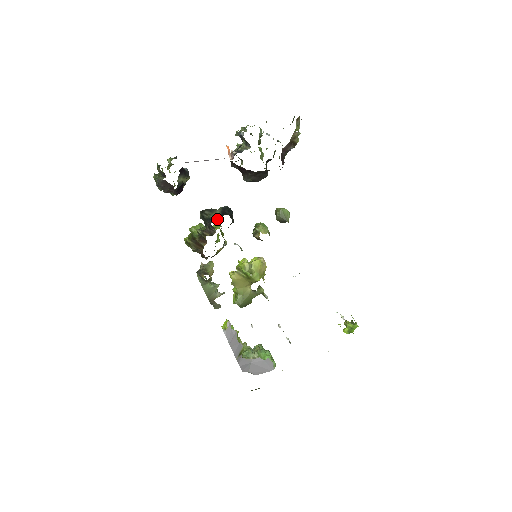
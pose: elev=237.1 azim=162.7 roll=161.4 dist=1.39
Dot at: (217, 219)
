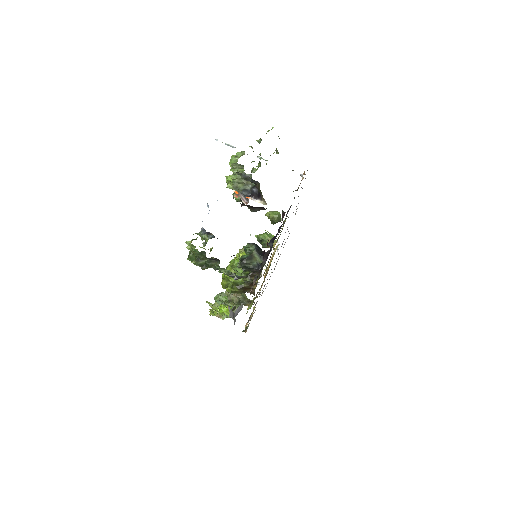
Dot at: occluded
